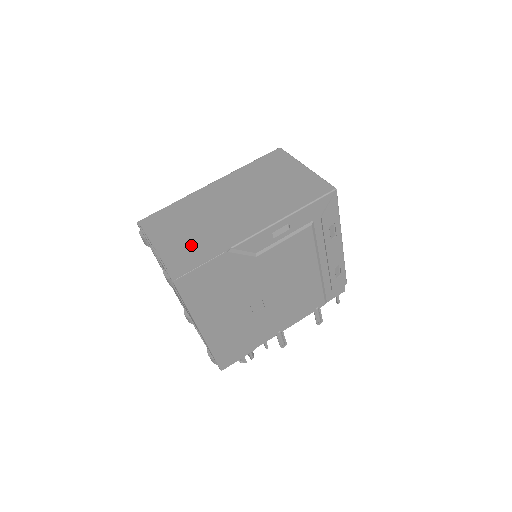
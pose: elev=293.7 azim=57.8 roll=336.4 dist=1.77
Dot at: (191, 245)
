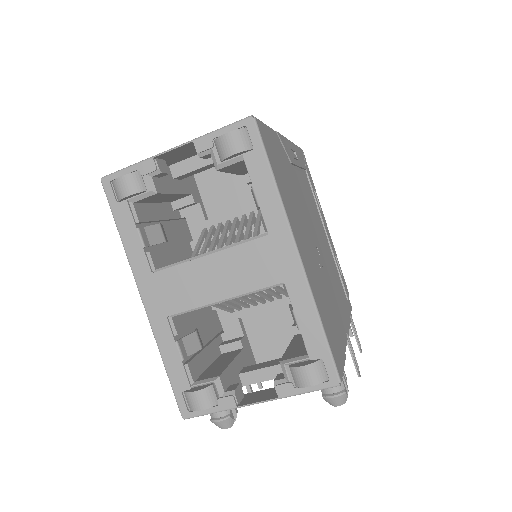
Dot at: occluded
